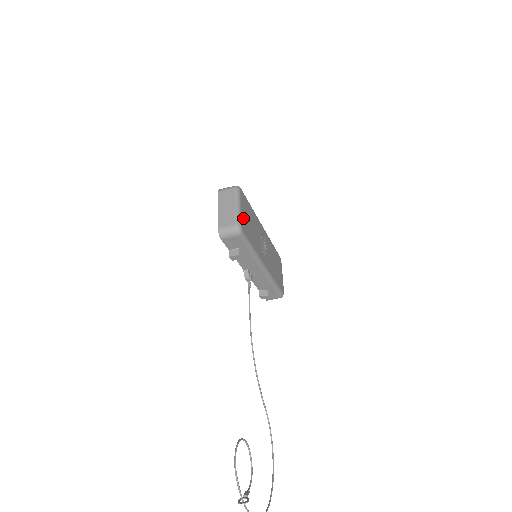
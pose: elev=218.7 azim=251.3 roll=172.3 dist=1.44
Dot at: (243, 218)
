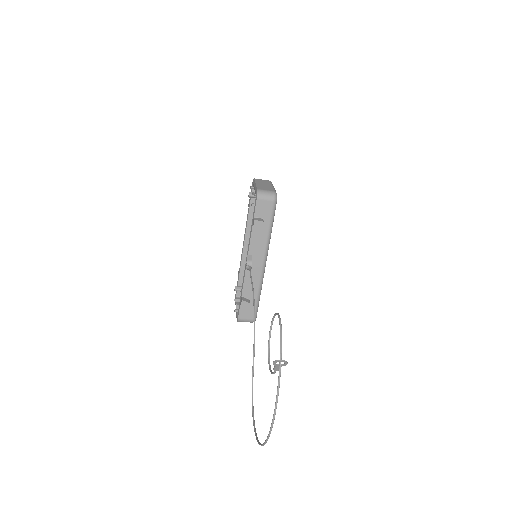
Dot at: occluded
